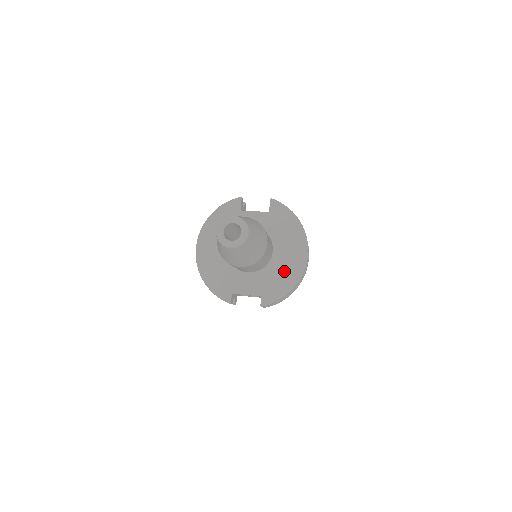
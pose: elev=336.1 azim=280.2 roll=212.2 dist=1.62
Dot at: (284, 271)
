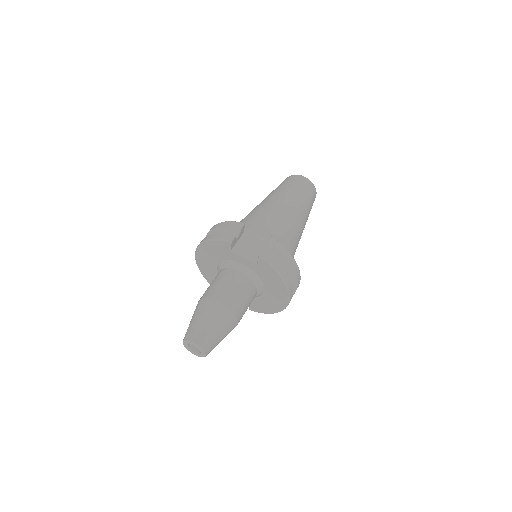
Dot at: (268, 303)
